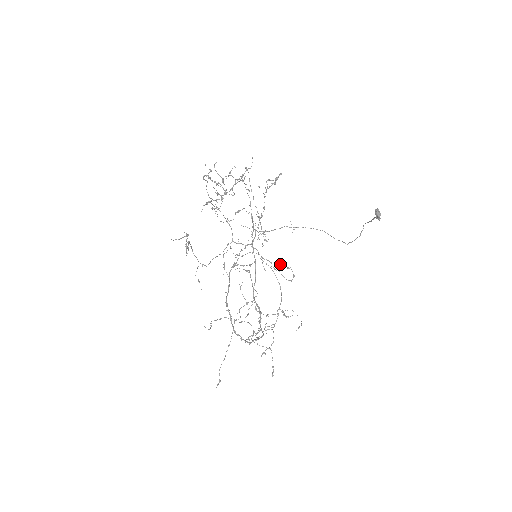
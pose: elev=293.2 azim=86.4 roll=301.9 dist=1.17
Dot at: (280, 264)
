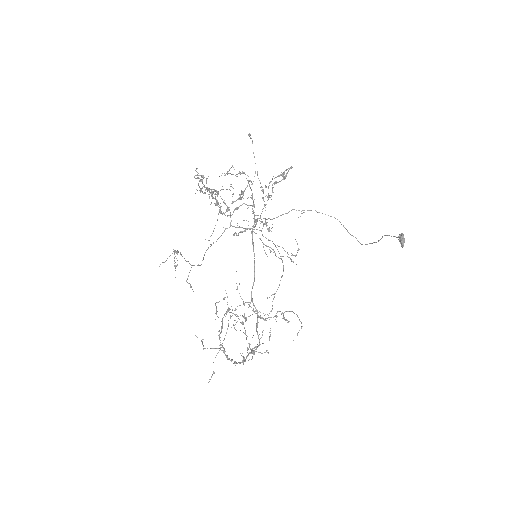
Dot at: (283, 256)
